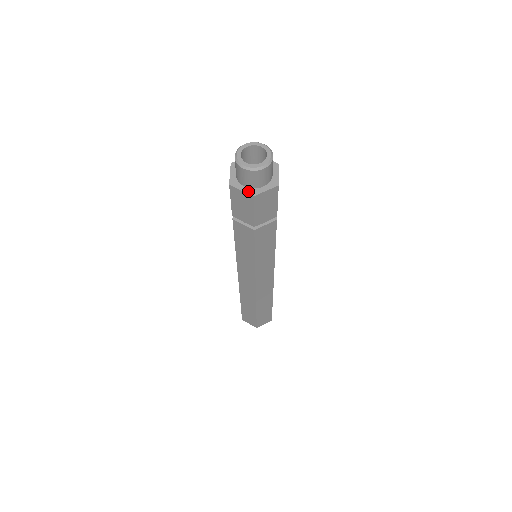
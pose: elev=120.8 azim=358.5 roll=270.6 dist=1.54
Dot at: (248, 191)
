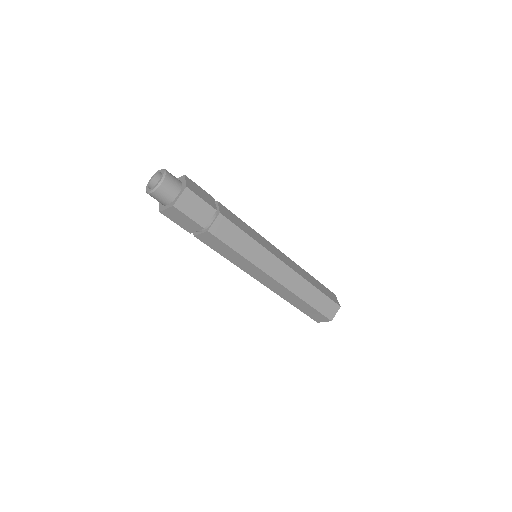
Dot at: (160, 207)
